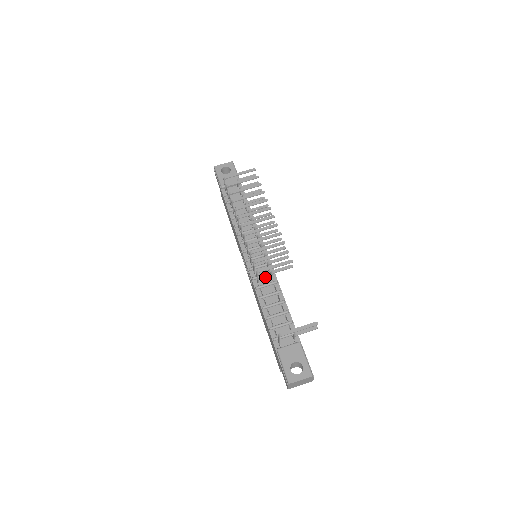
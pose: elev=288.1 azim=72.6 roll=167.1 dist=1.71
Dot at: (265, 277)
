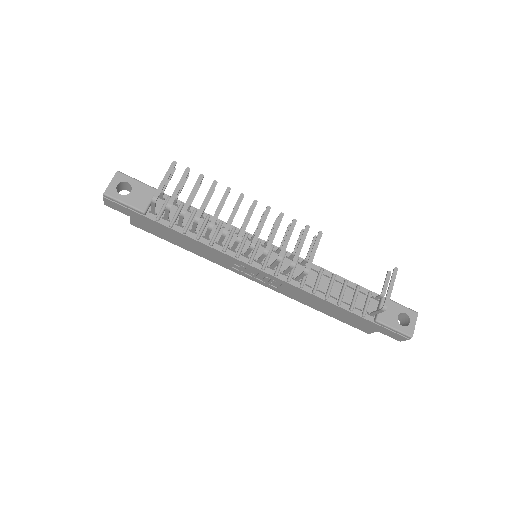
Dot at: (296, 269)
